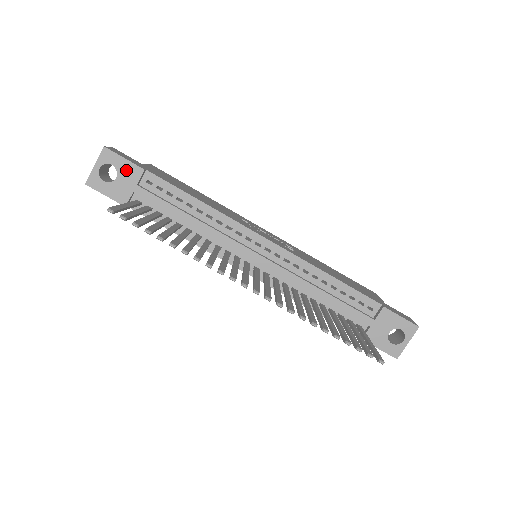
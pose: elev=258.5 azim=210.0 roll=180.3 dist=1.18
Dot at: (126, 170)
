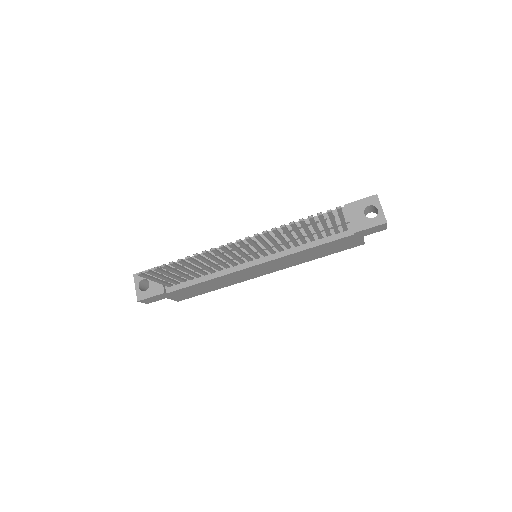
Dot at: (151, 275)
